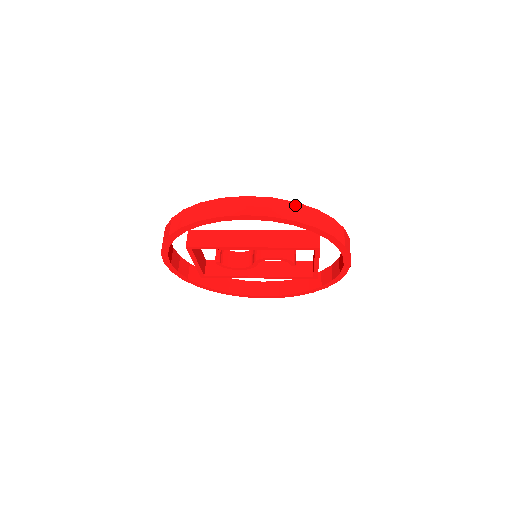
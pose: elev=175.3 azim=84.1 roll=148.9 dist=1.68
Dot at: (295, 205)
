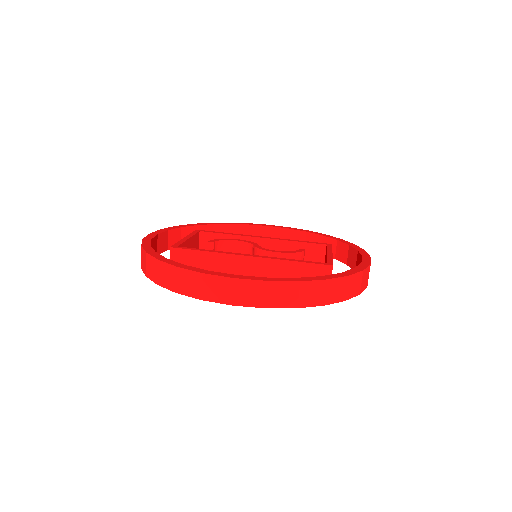
Dot at: (298, 286)
